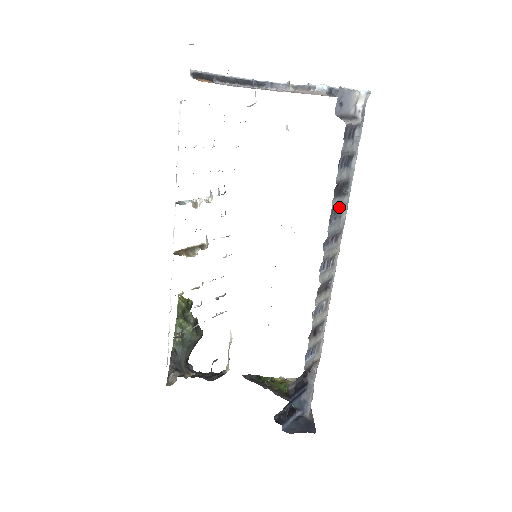
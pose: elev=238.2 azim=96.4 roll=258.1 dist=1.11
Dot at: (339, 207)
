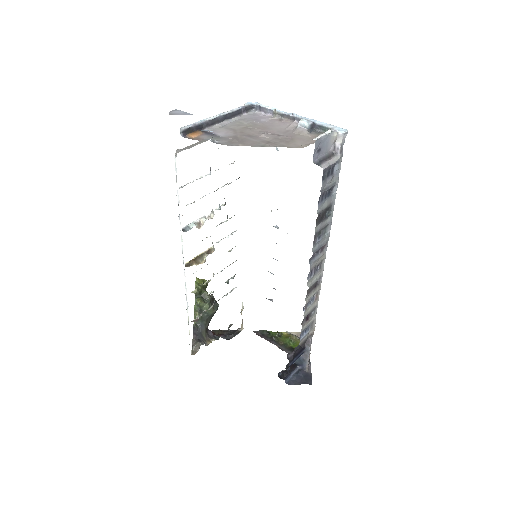
Dot at: (322, 228)
